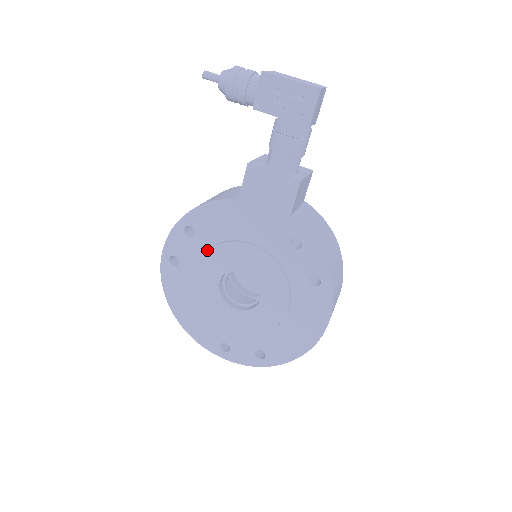
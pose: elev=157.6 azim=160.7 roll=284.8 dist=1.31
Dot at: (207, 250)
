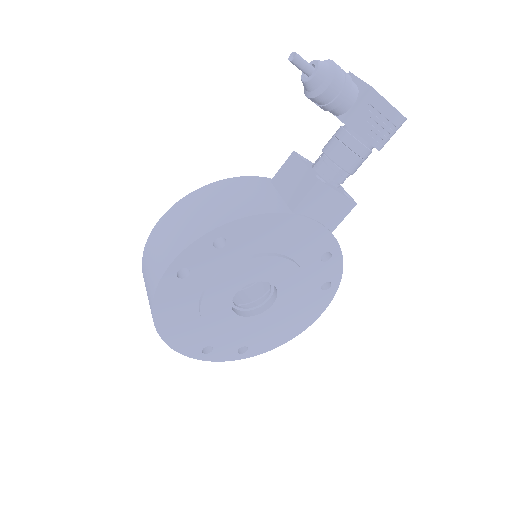
Dot at: (237, 264)
